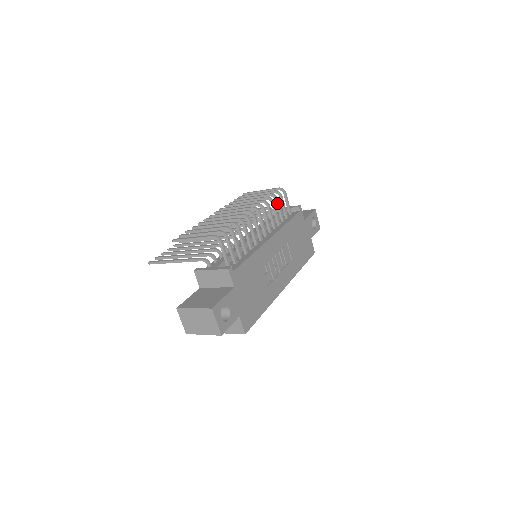
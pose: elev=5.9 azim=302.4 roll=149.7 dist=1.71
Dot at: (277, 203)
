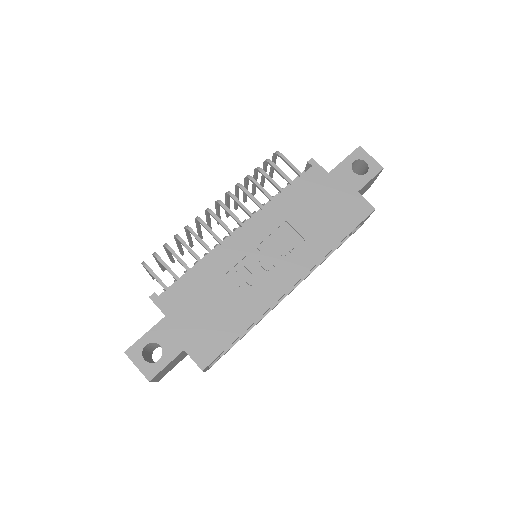
Dot at: (264, 176)
